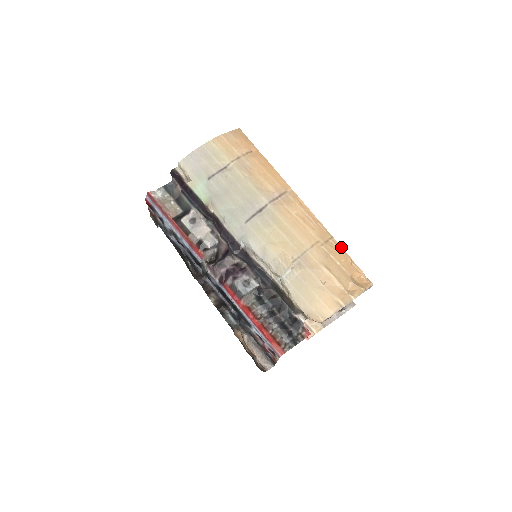
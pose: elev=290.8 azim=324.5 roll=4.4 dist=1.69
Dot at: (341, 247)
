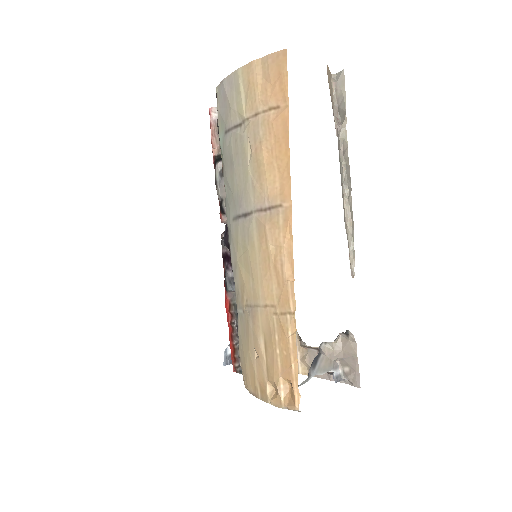
Dot at: (295, 335)
